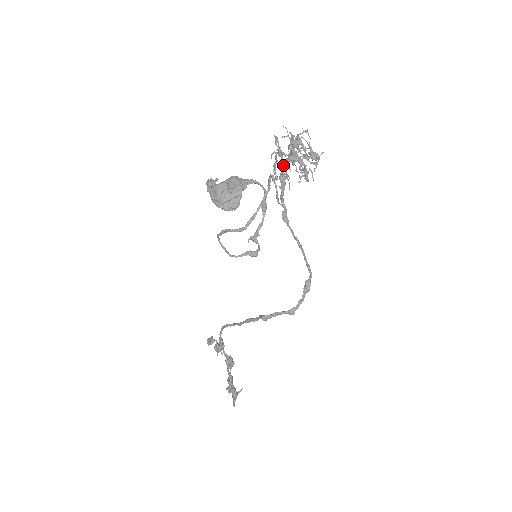
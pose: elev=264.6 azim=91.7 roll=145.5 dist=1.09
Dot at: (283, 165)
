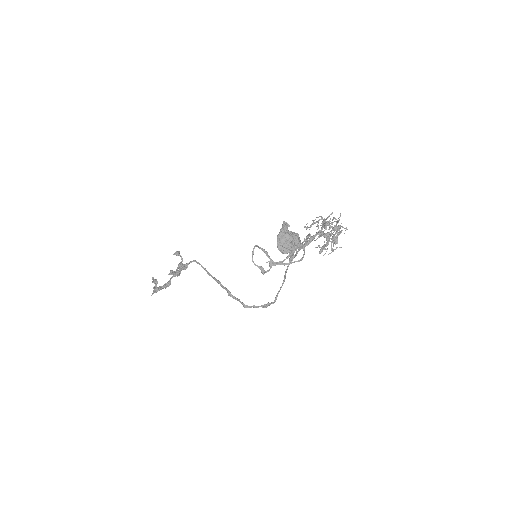
Dot at: (319, 234)
